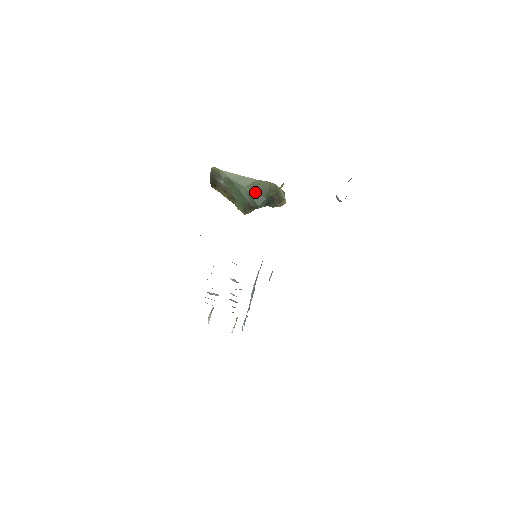
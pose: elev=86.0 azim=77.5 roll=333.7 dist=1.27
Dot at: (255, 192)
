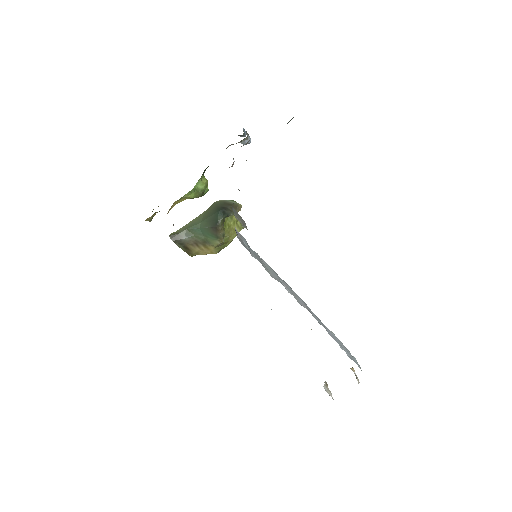
Dot at: (209, 217)
